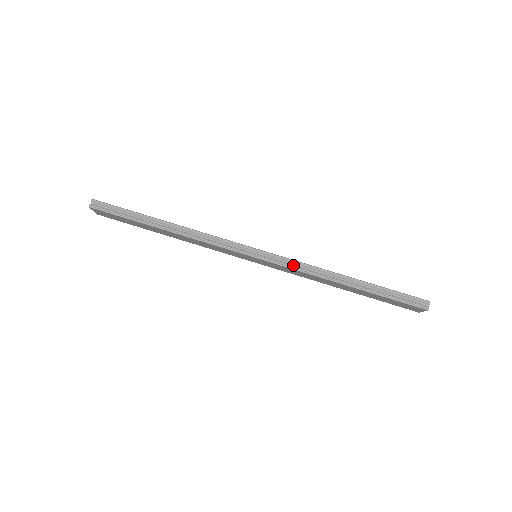
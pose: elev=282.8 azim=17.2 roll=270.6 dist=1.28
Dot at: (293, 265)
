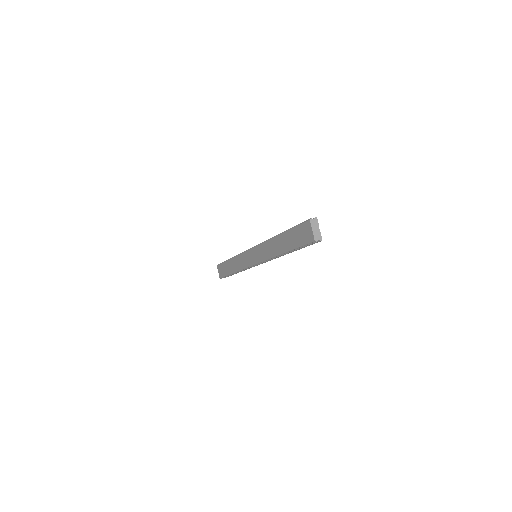
Dot at: occluded
